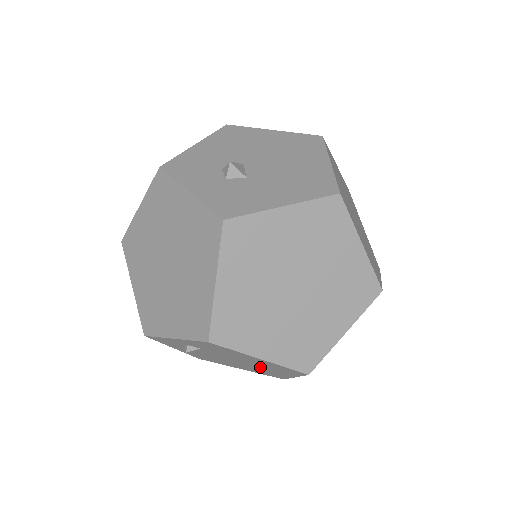
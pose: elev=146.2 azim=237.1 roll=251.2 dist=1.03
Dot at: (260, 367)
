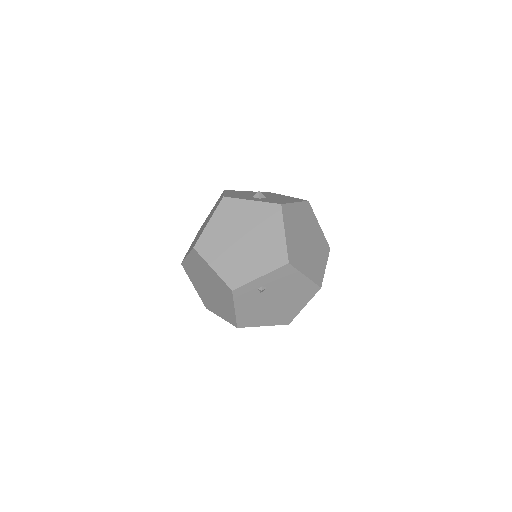
Dot at: (290, 302)
